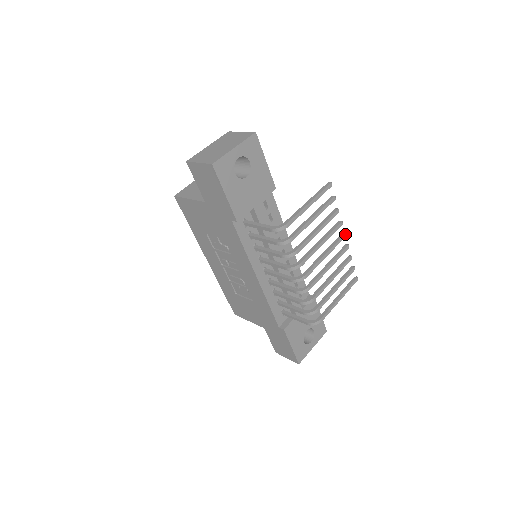
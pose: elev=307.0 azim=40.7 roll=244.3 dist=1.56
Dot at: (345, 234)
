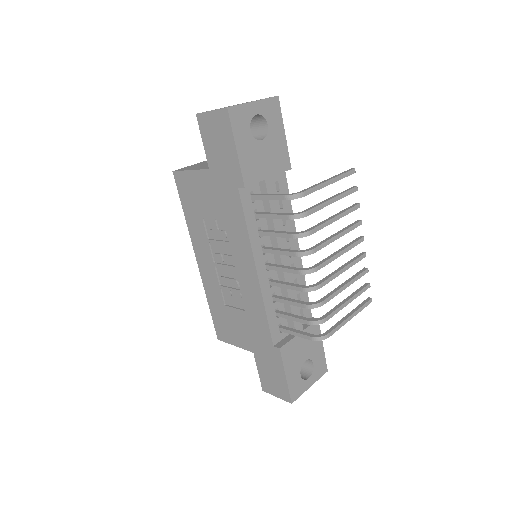
Dot at: (363, 237)
